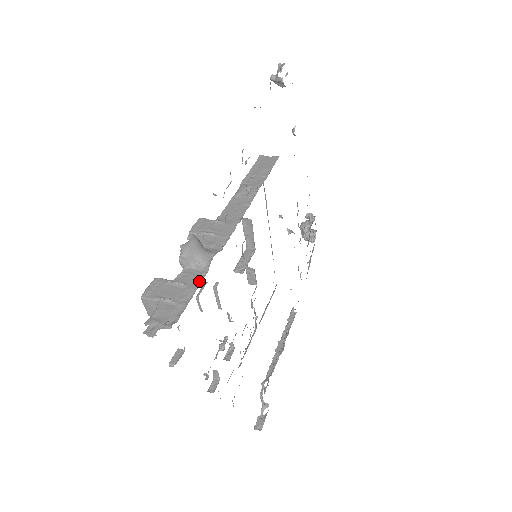
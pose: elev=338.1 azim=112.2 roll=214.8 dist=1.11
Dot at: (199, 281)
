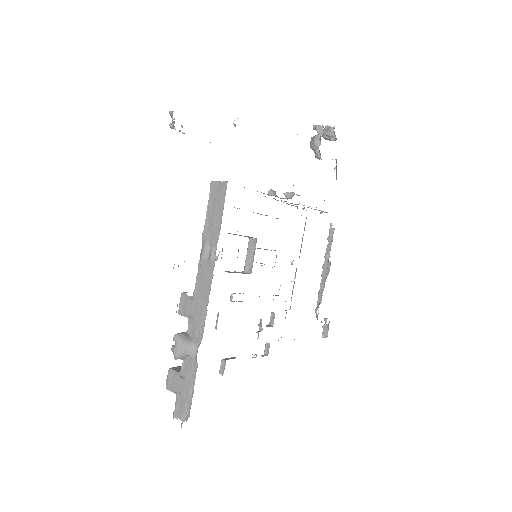
Dot at: (194, 375)
